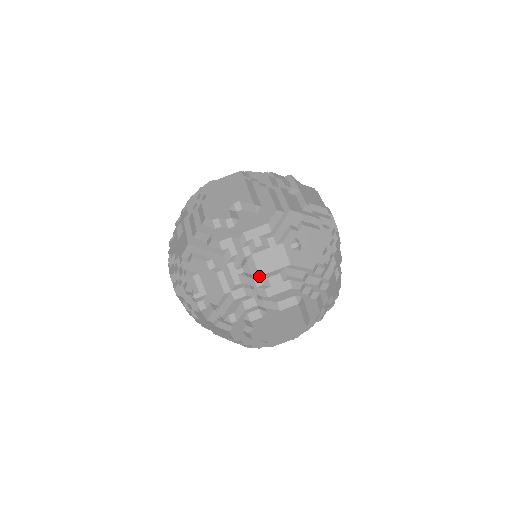
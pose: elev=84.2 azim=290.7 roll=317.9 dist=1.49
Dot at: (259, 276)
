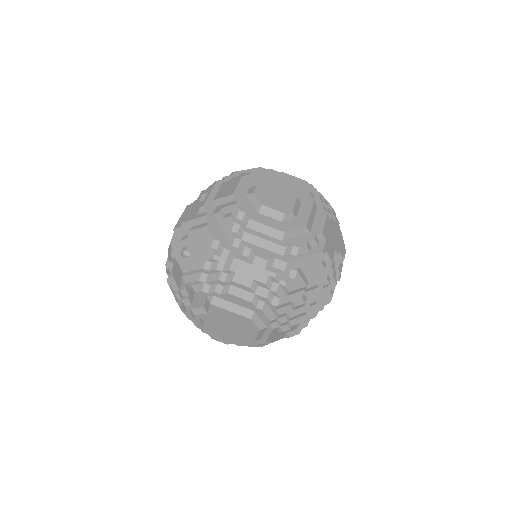
Dot at: (179, 290)
